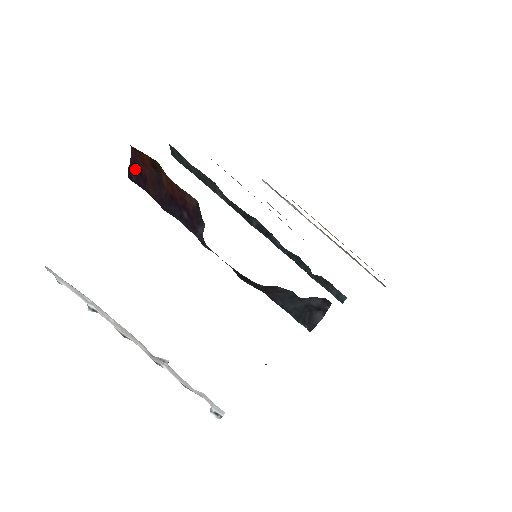
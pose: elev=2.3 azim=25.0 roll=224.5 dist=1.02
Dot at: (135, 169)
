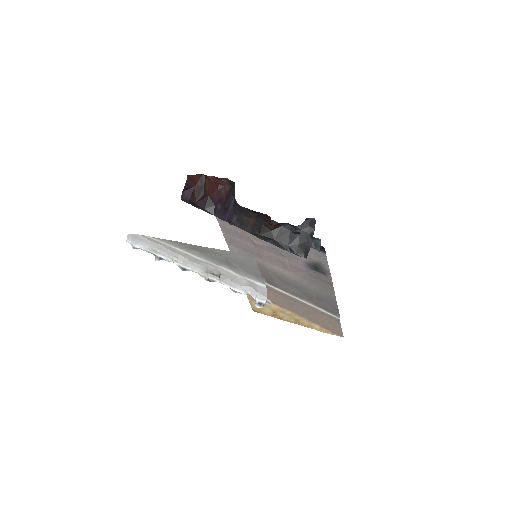
Dot at: (188, 189)
